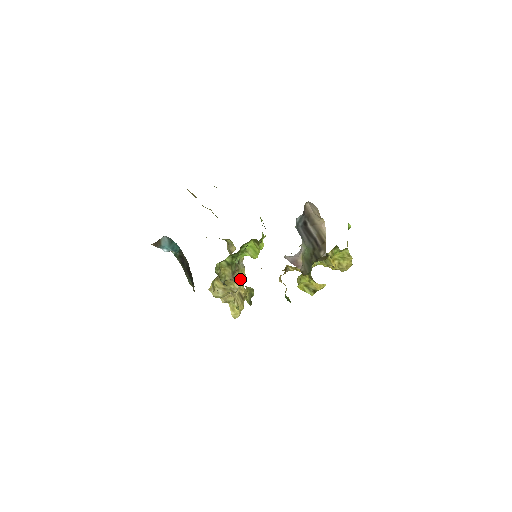
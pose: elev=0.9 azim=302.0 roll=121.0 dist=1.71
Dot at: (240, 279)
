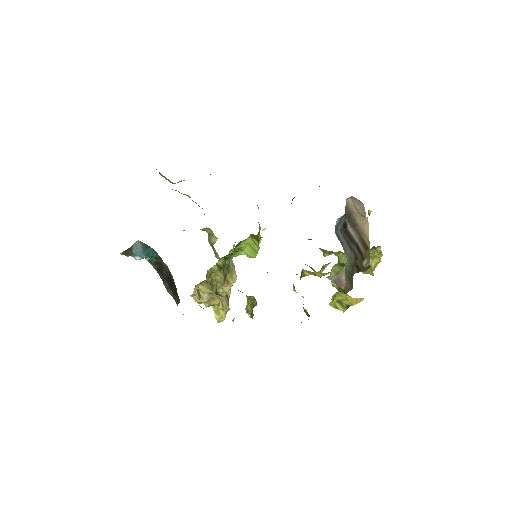
Dot at: (230, 281)
